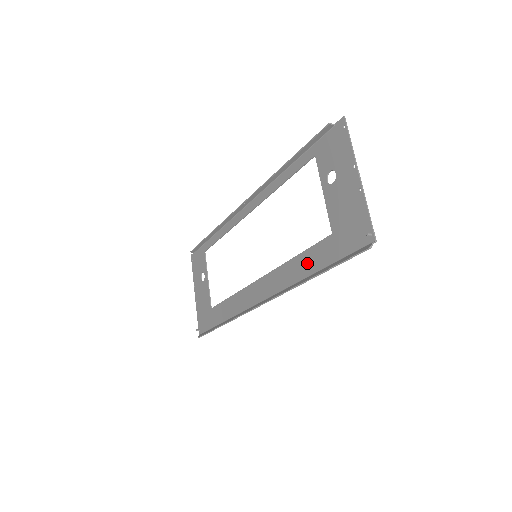
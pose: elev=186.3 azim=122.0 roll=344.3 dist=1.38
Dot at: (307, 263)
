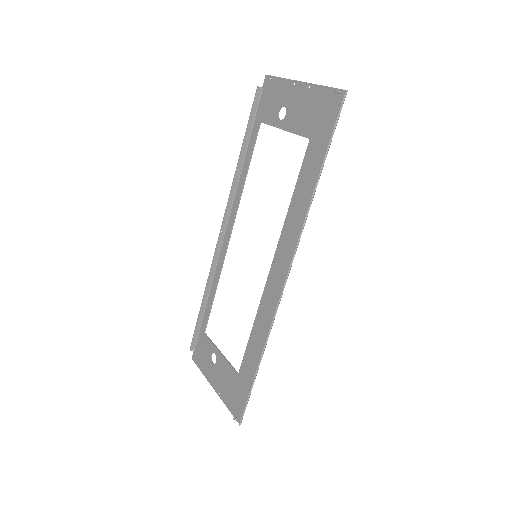
Dot at: (304, 187)
